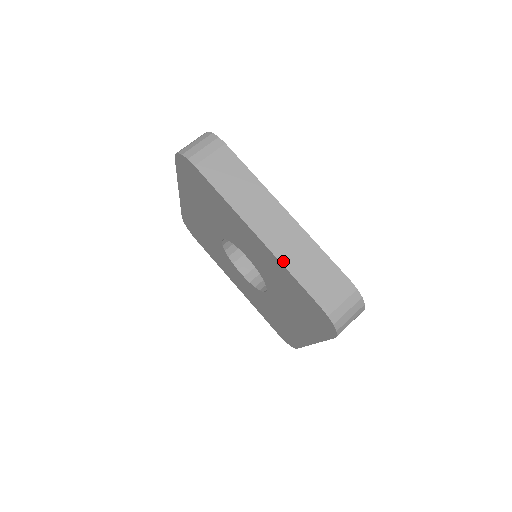
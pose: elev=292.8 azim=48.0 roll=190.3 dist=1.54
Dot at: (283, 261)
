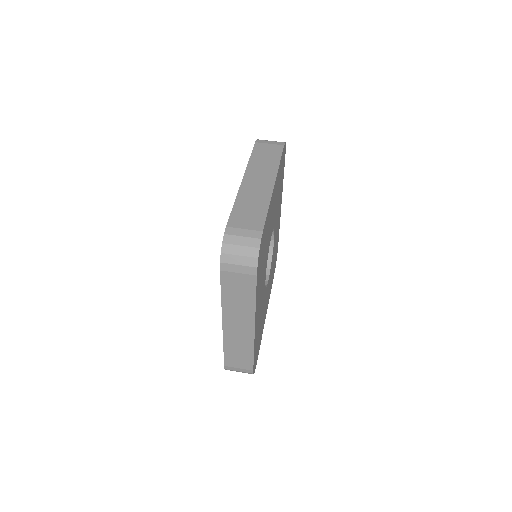
Dot at: (239, 196)
